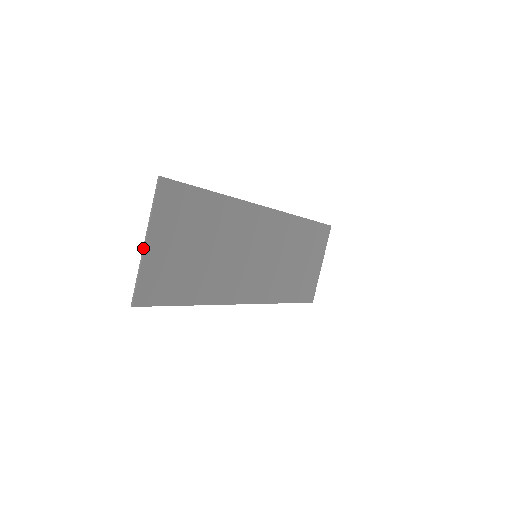
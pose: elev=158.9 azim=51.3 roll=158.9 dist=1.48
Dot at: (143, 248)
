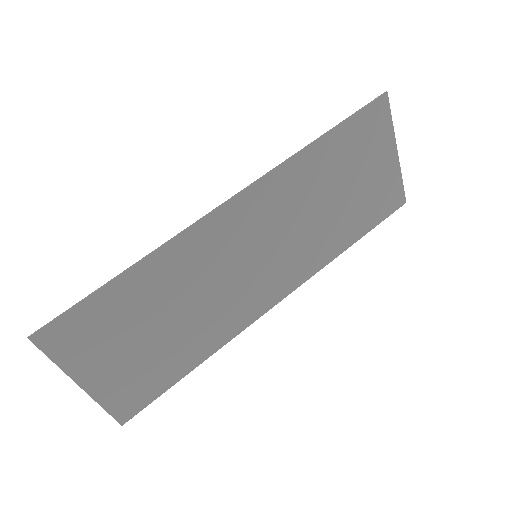
Dot at: (84, 390)
